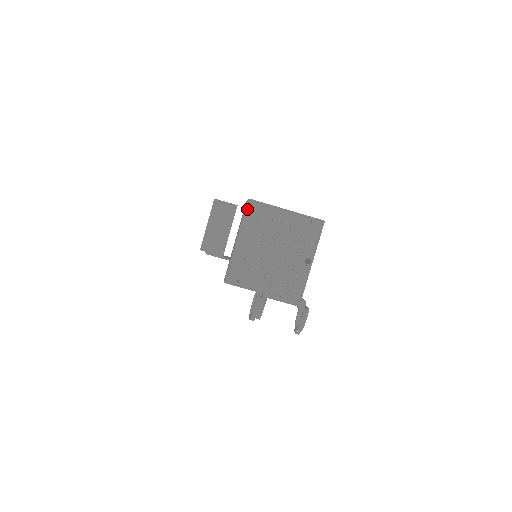
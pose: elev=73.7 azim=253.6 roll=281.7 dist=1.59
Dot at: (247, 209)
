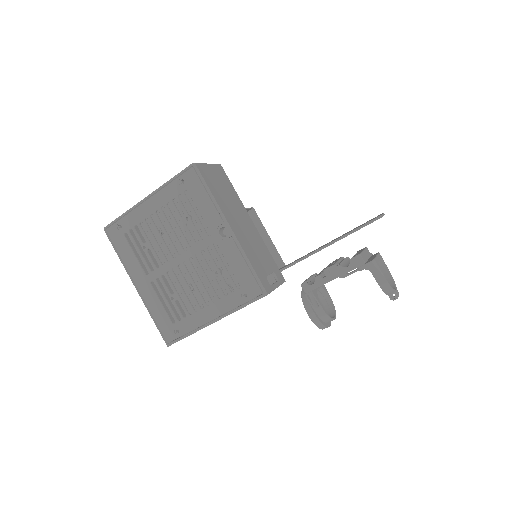
Dot at: (112, 241)
